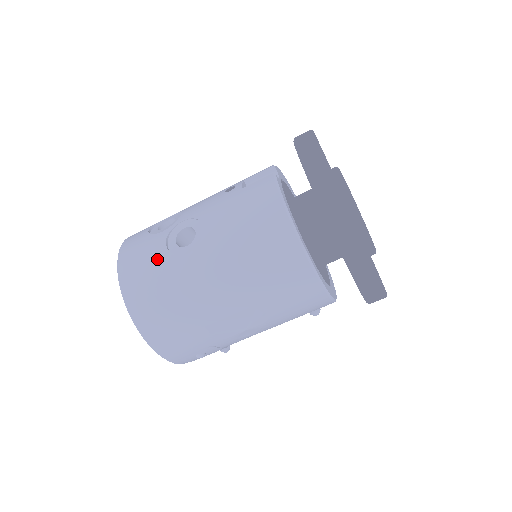
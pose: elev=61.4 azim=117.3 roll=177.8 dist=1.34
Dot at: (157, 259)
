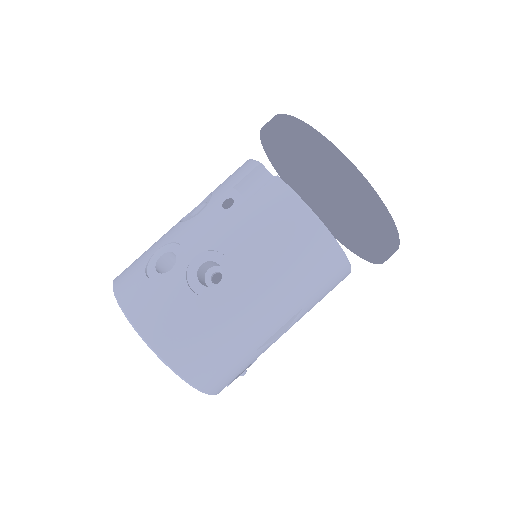
Dot at: (190, 310)
